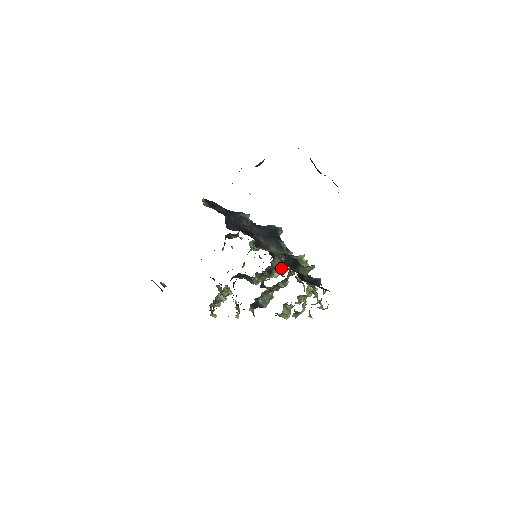
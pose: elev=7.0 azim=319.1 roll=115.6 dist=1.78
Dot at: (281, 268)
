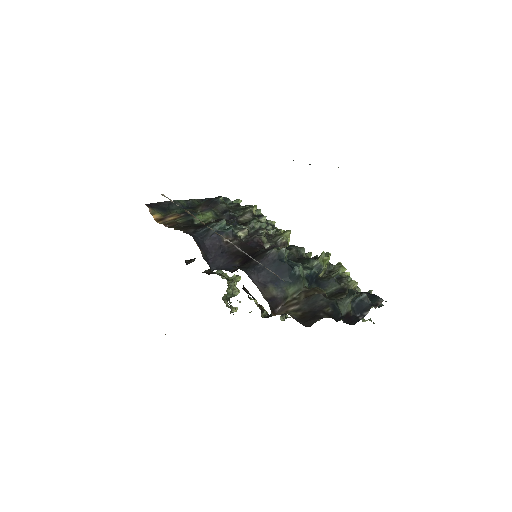
Dot at: occluded
